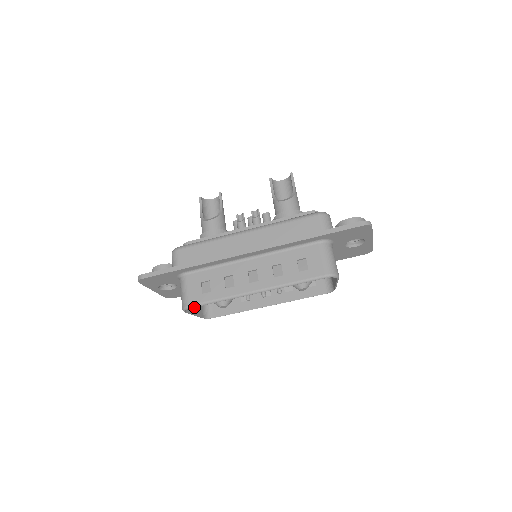
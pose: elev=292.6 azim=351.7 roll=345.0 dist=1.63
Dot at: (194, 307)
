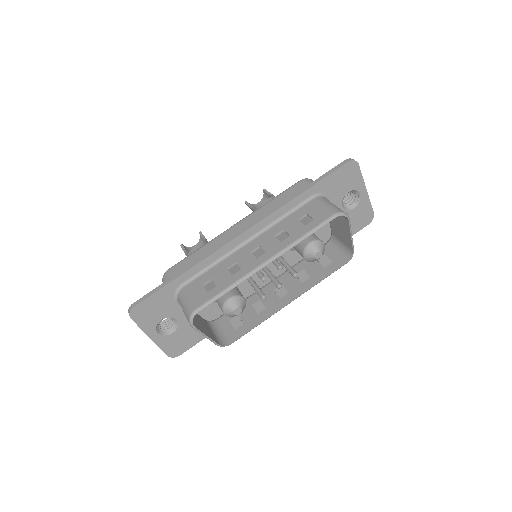
Dot at: (203, 329)
